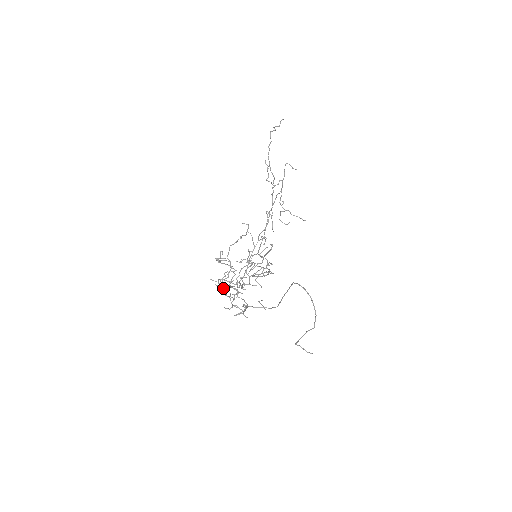
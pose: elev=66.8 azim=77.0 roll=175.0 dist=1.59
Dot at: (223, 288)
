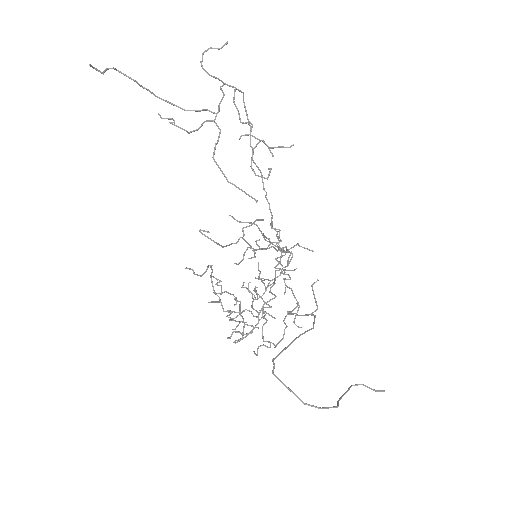
Dot at: (252, 305)
